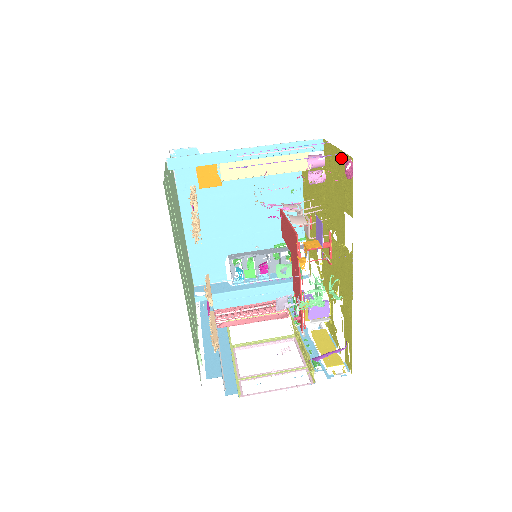
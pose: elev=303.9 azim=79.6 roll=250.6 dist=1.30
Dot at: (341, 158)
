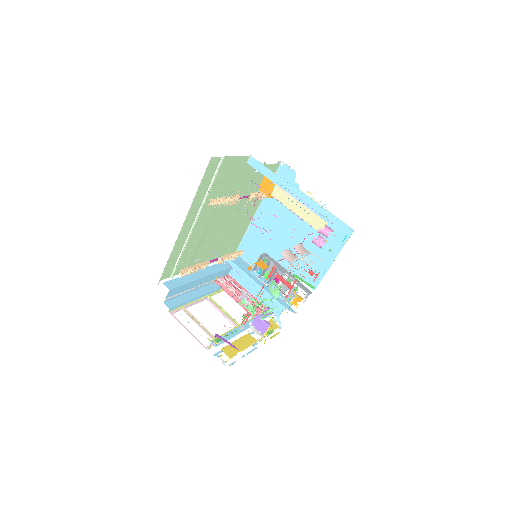
Dot at: occluded
